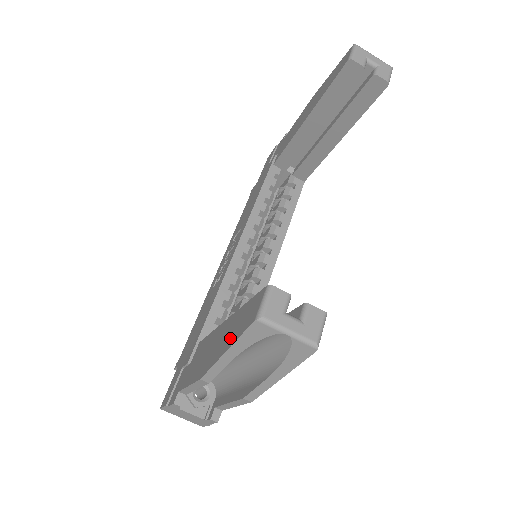
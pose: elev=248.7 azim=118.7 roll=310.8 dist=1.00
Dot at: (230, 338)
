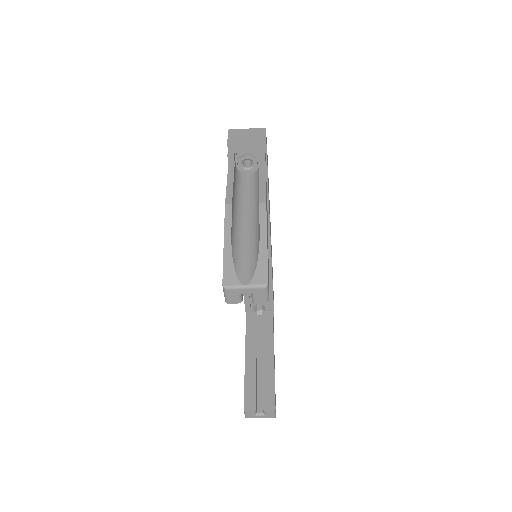
Dot at: occluded
